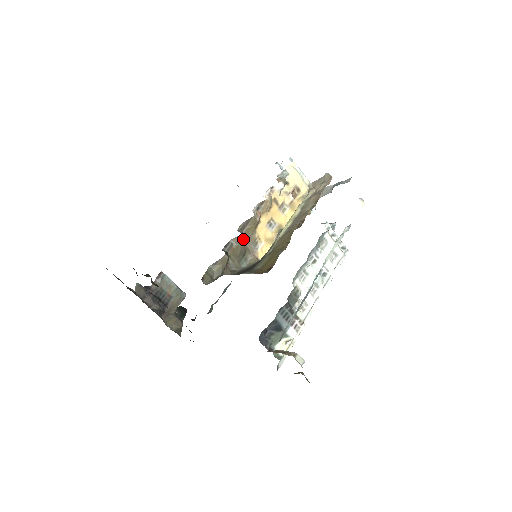
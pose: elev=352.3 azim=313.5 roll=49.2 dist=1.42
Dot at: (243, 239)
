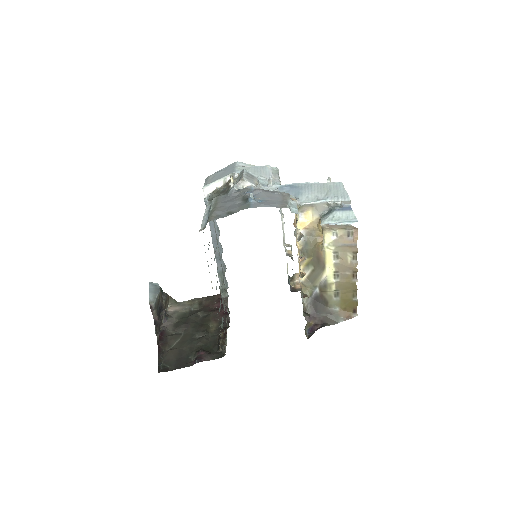
Dot at: occluded
